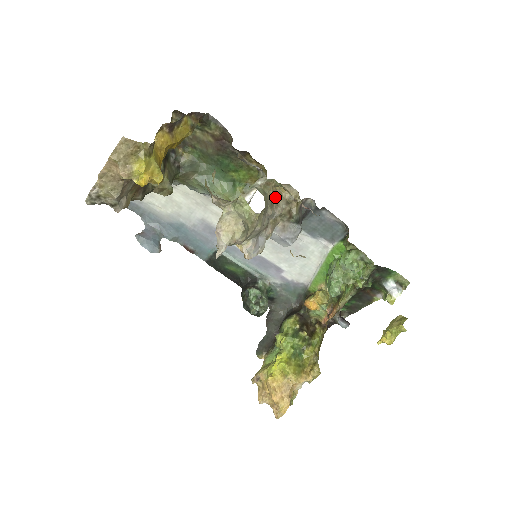
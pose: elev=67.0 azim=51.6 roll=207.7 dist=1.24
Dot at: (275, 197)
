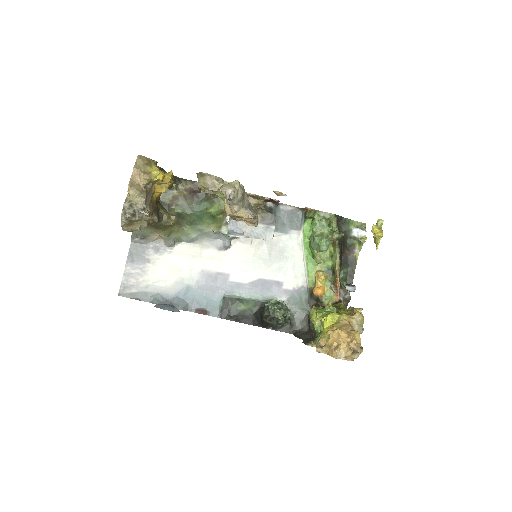
Dot at: occluded
